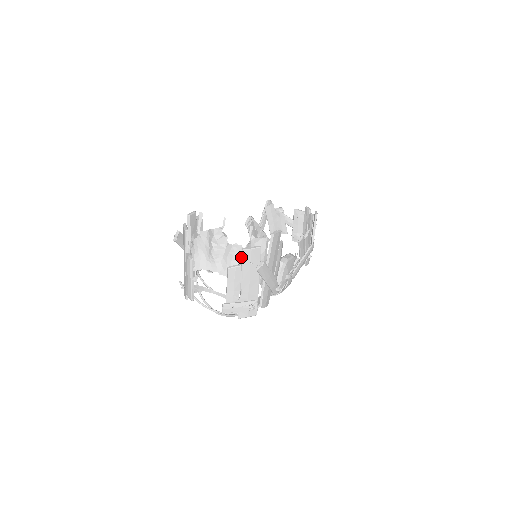
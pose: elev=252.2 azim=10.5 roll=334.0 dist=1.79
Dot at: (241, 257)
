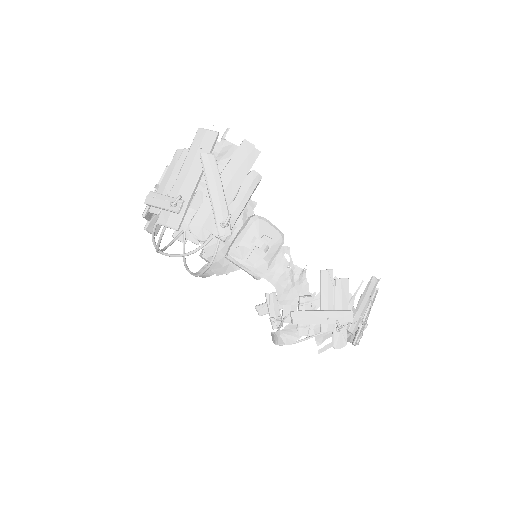
Dot at: (195, 139)
